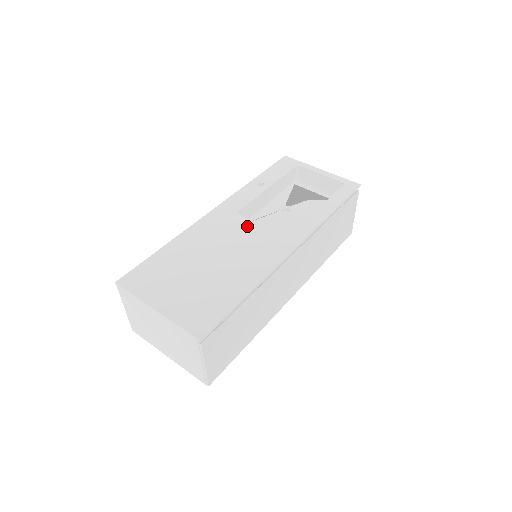
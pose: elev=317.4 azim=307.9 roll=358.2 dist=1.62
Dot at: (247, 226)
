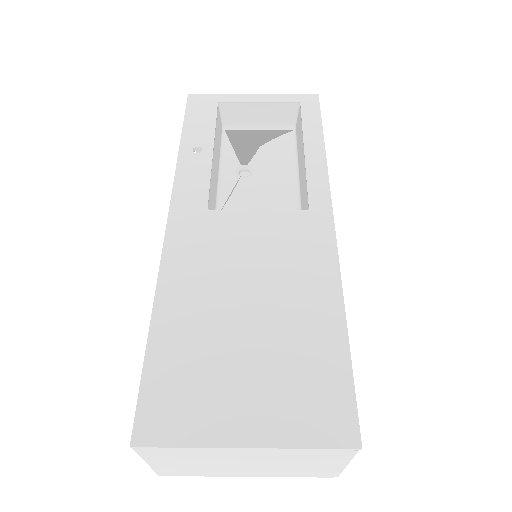
Dot at: (242, 222)
